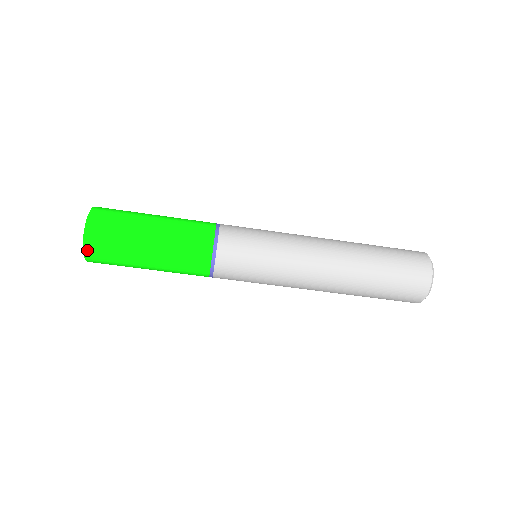
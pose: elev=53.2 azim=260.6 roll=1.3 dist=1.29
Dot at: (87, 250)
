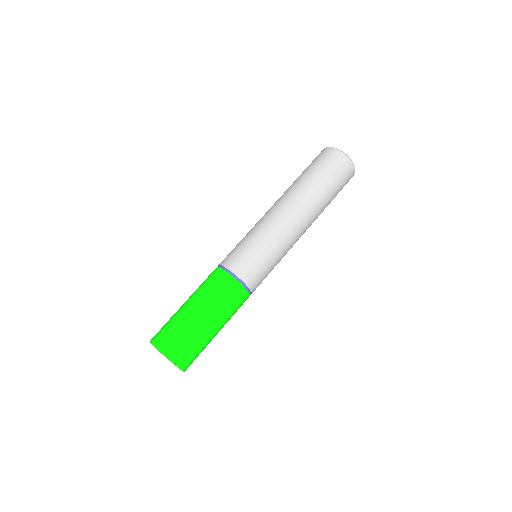
Dot at: (160, 347)
